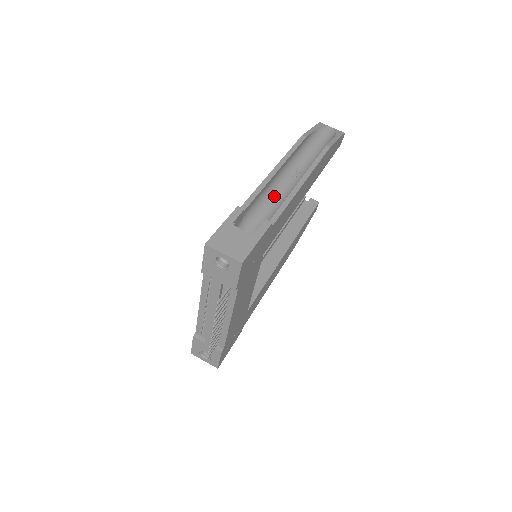
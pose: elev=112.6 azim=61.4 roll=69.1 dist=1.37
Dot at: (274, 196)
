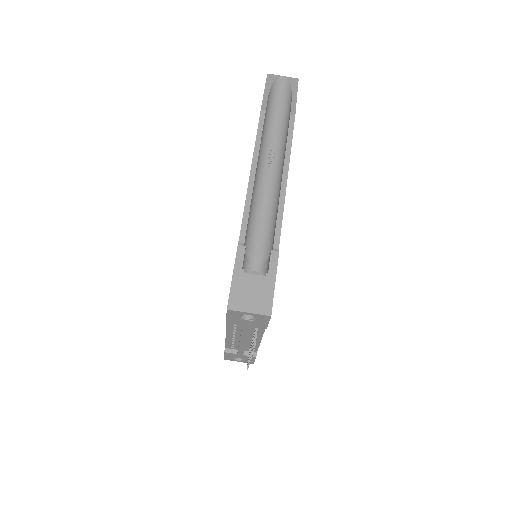
Dot at: (260, 202)
